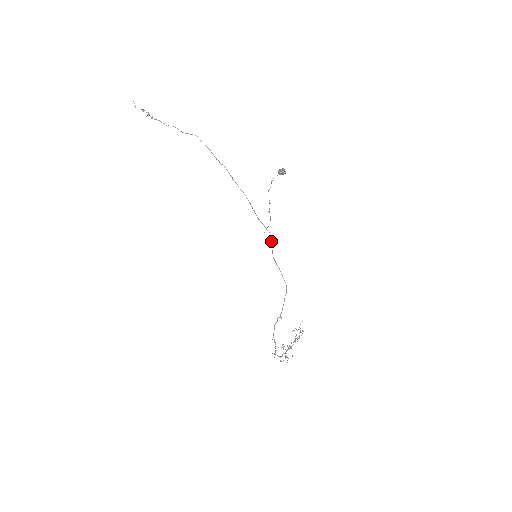
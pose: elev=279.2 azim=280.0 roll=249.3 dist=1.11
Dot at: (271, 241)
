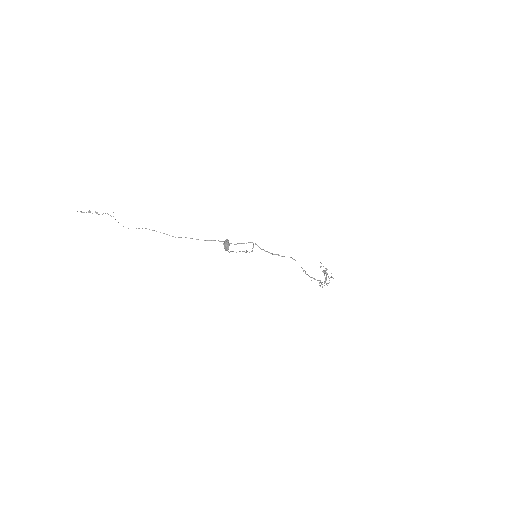
Dot at: occluded
